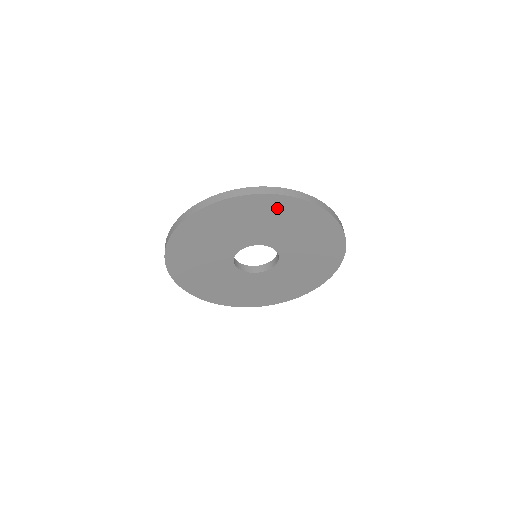
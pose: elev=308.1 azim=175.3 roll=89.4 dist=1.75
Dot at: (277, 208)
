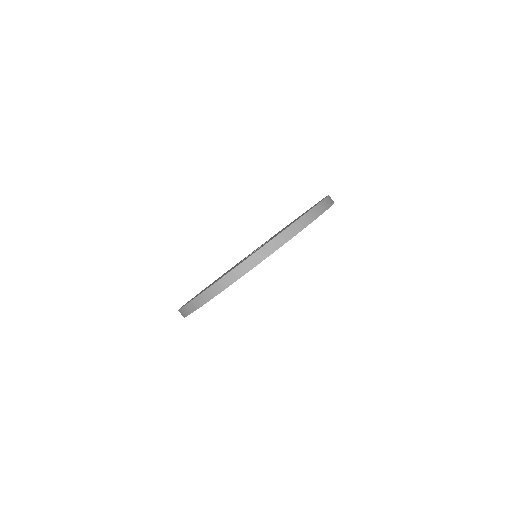
Dot at: occluded
